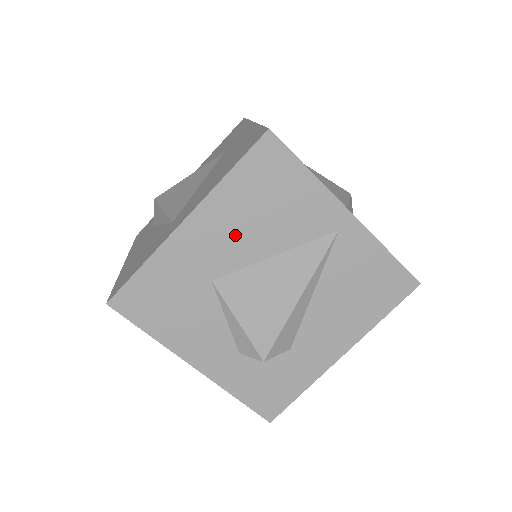
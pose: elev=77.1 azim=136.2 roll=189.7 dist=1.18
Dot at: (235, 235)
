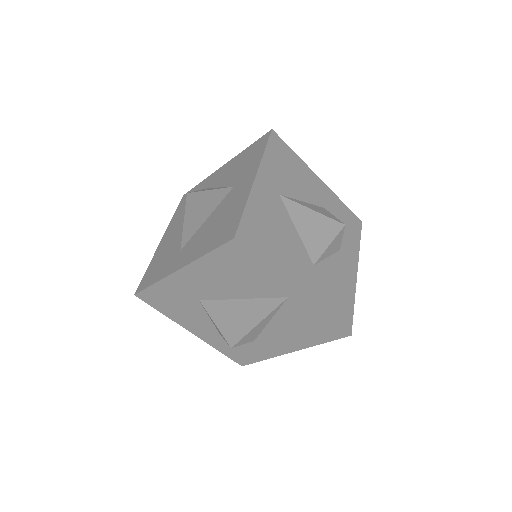
Dot at: (213, 284)
